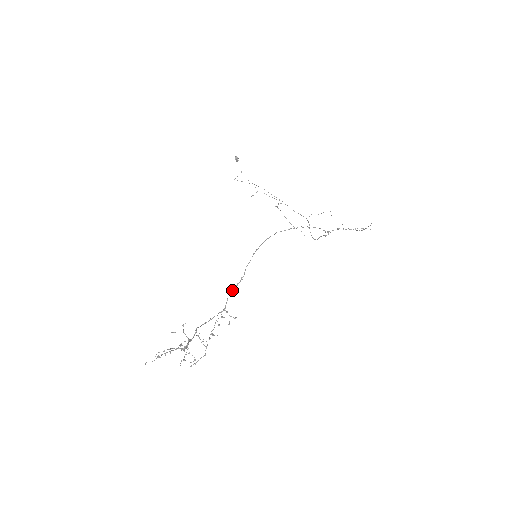
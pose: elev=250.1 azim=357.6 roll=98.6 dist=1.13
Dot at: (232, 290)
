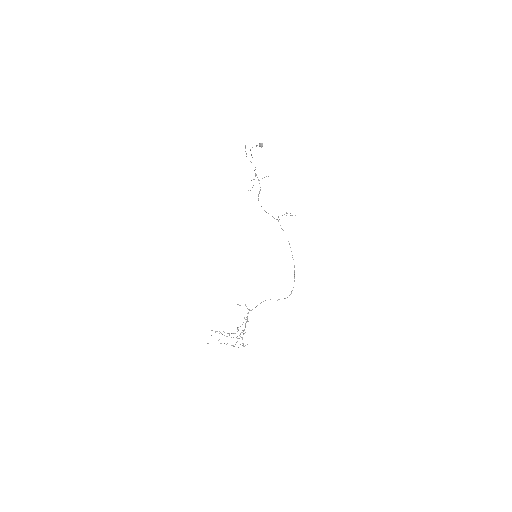
Dot at: occluded
